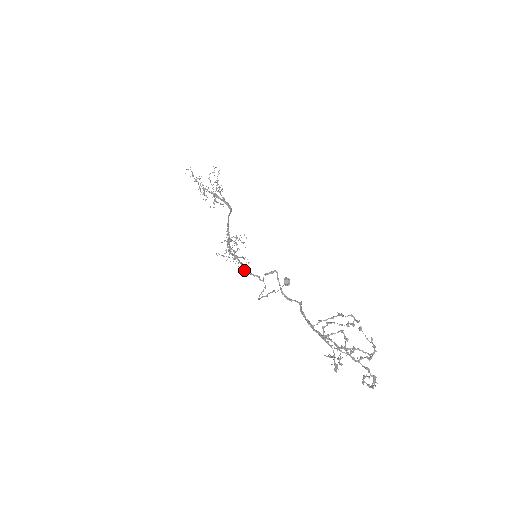
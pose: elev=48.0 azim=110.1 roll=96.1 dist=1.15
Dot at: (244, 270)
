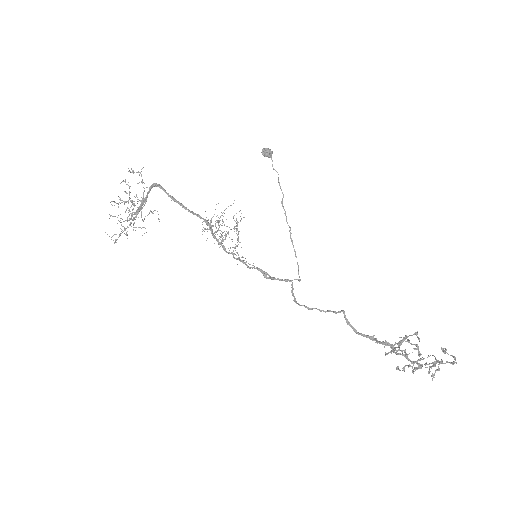
Dot at: occluded
